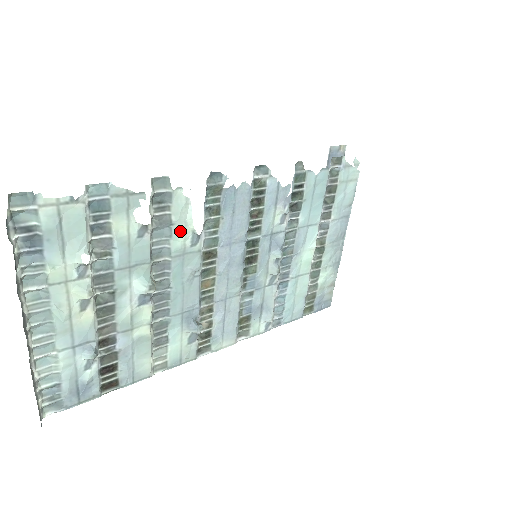
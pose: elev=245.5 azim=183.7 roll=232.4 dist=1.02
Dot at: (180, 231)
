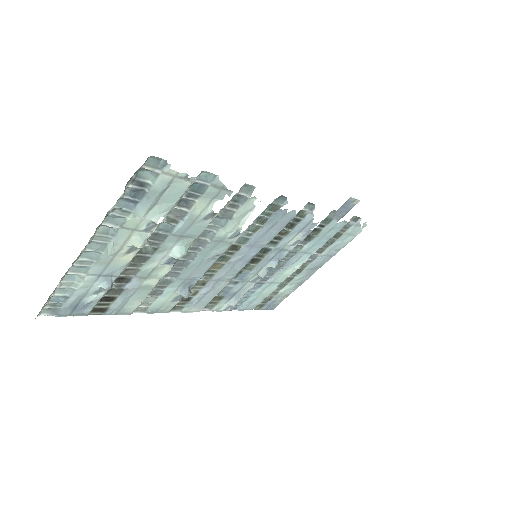
Dot at: (231, 225)
